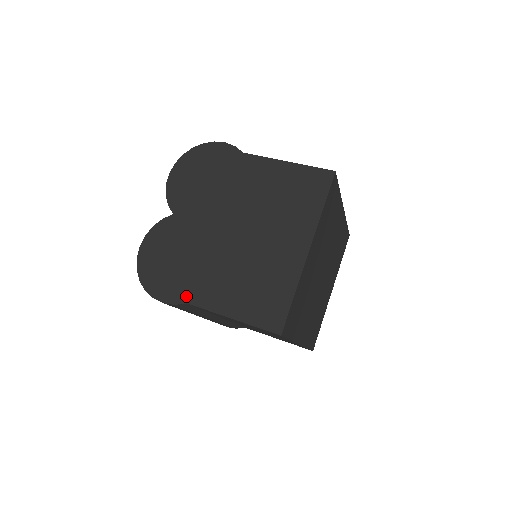
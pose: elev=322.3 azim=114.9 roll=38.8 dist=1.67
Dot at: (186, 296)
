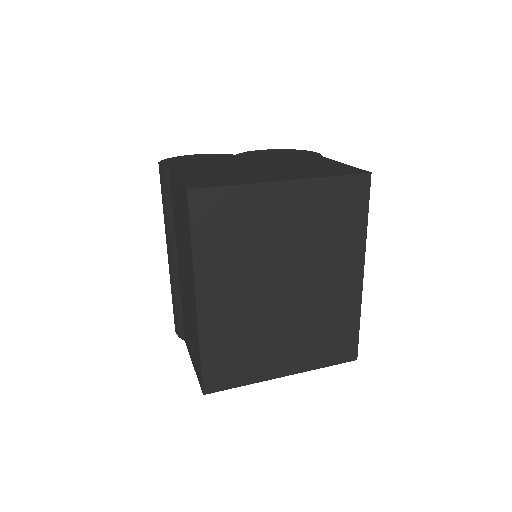
Dot at: (175, 167)
